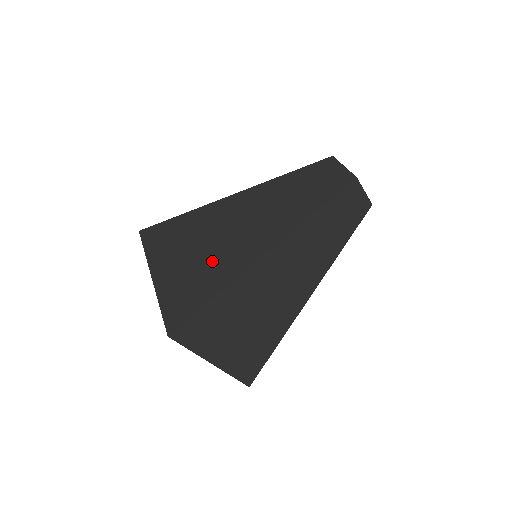
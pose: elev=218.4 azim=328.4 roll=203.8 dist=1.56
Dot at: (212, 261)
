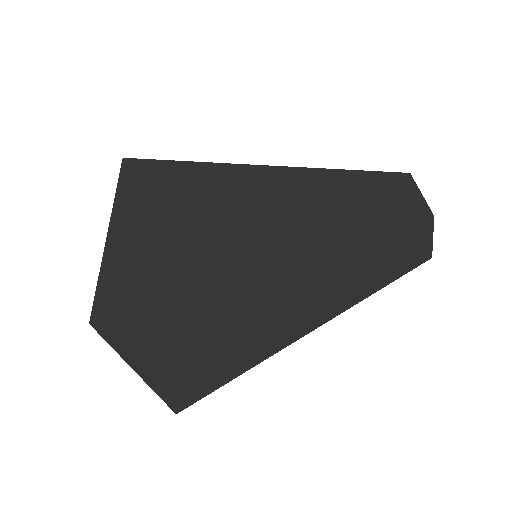
Dot at: (197, 242)
